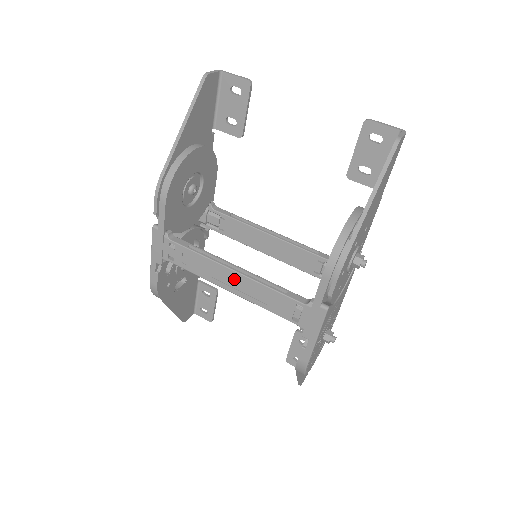
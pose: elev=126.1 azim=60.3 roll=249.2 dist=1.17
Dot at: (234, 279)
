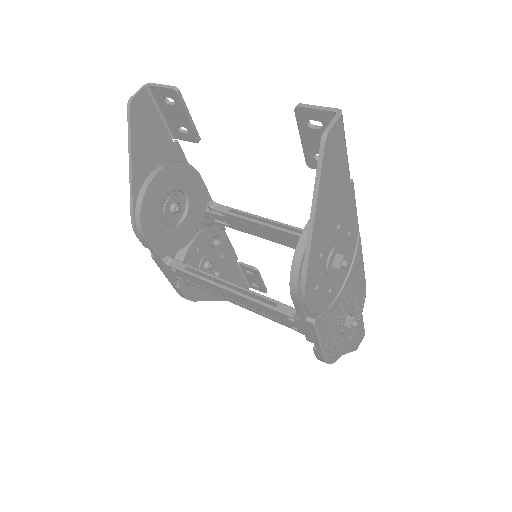
Dot at: (230, 295)
